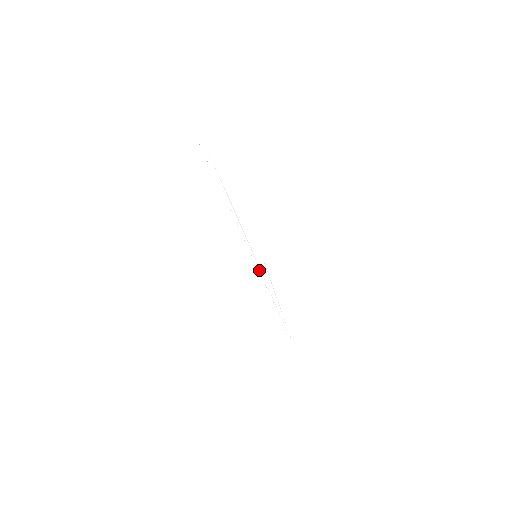
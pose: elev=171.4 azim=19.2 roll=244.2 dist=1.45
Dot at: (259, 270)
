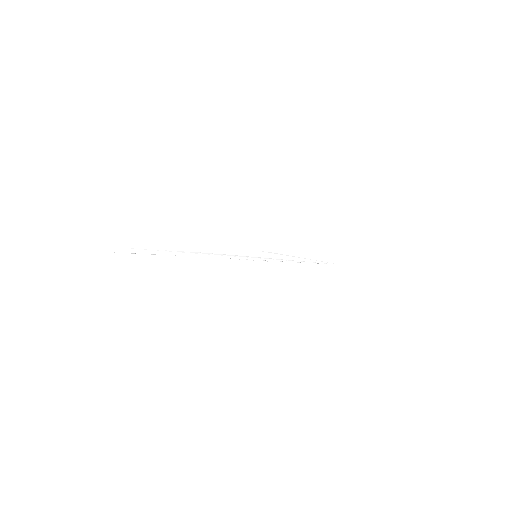
Dot at: (268, 260)
